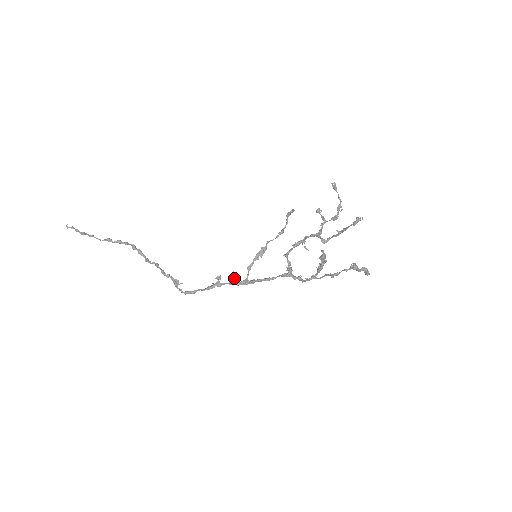
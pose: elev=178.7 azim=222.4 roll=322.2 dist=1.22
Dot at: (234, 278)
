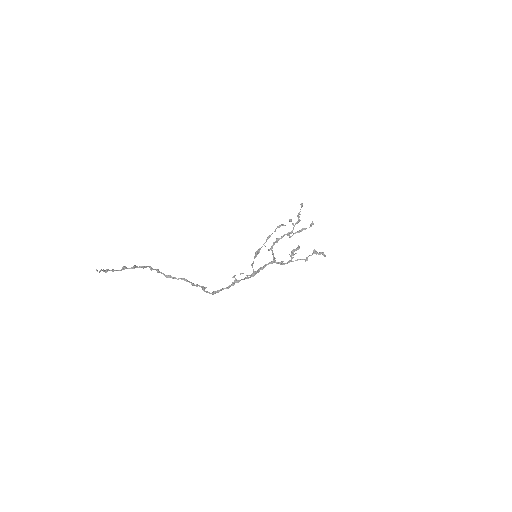
Dot at: occluded
